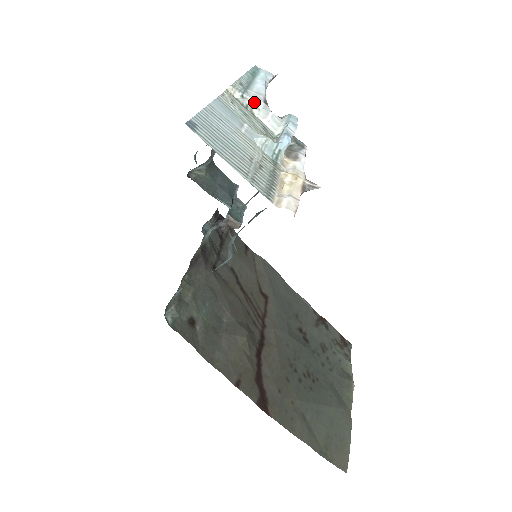
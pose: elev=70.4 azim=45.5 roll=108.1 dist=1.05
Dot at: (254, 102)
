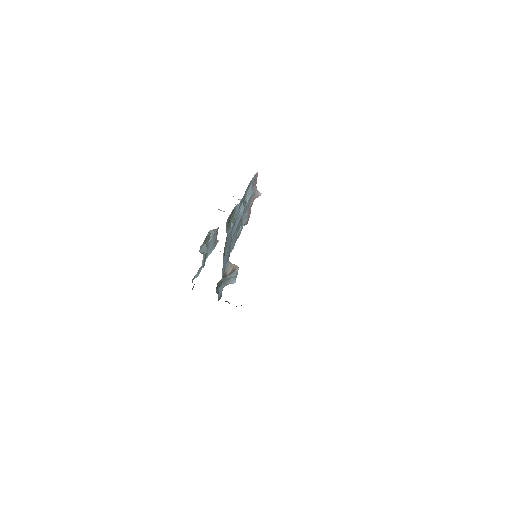
Dot at: occluded
